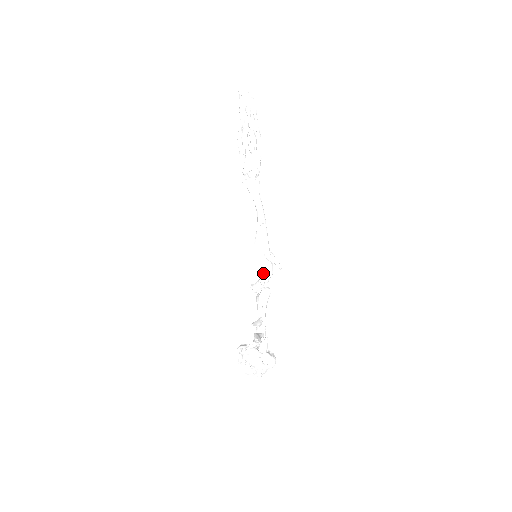
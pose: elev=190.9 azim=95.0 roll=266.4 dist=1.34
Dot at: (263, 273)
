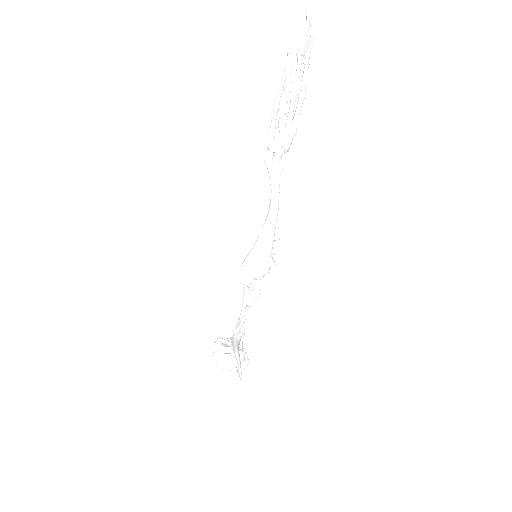
Dot at: (258, 274)
